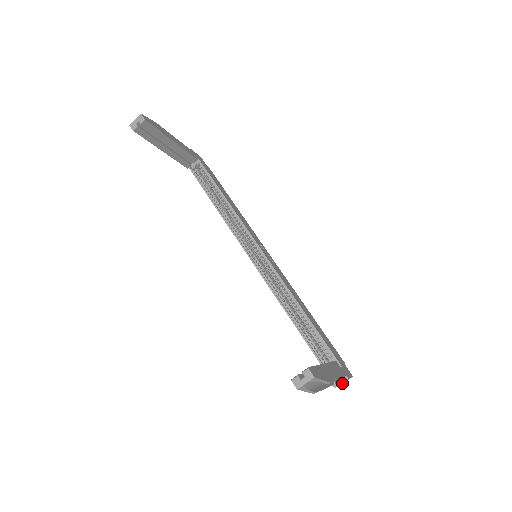
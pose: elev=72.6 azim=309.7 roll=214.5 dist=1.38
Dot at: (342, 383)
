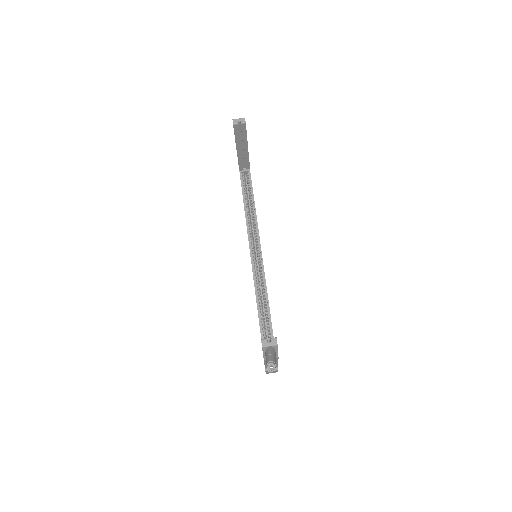
Dot at: (269, 372)
